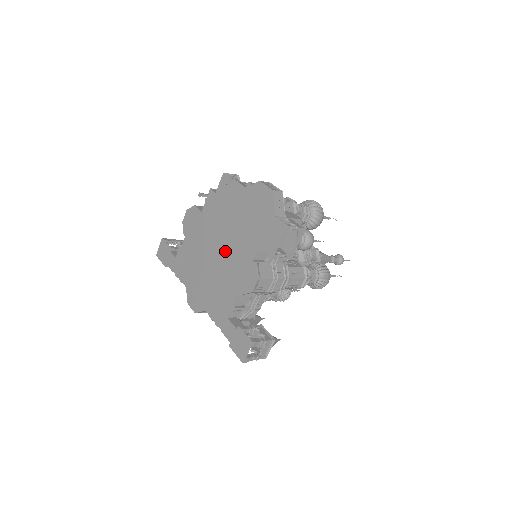
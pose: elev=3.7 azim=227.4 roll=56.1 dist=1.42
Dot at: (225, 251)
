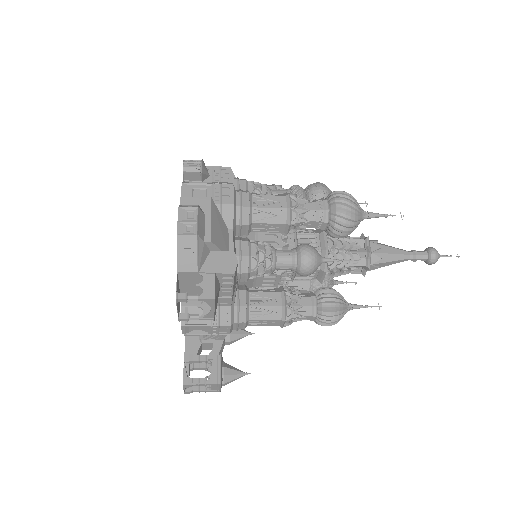
Dot at: occluded
